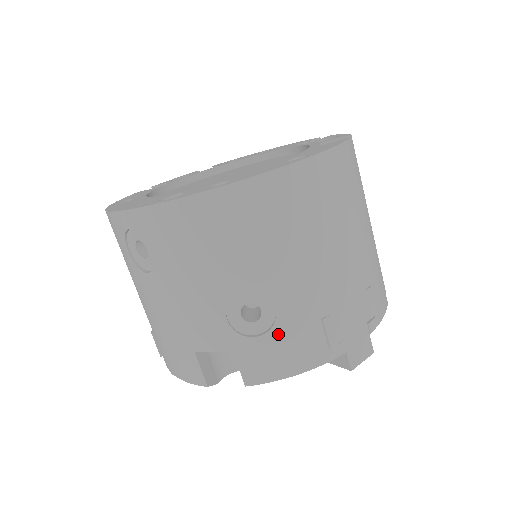
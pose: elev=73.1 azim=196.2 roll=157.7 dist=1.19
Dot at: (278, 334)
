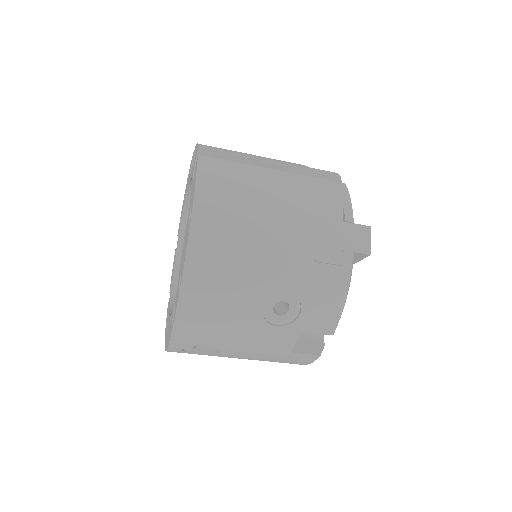
Dot at: (307, 298)
